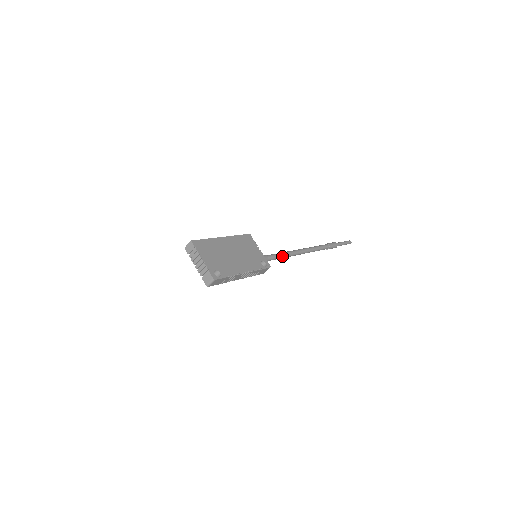
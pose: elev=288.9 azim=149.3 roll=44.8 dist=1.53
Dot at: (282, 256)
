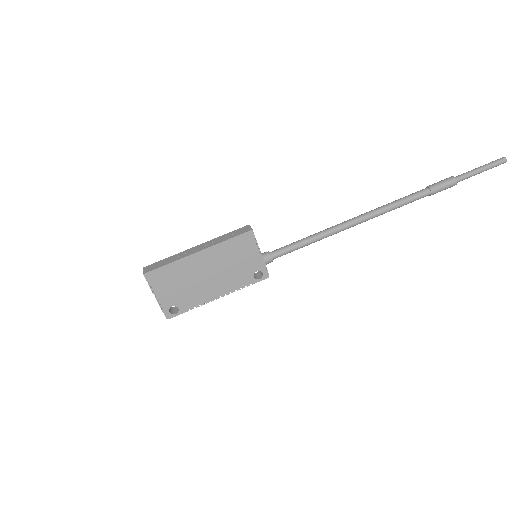
Dot at: (306, 245)
